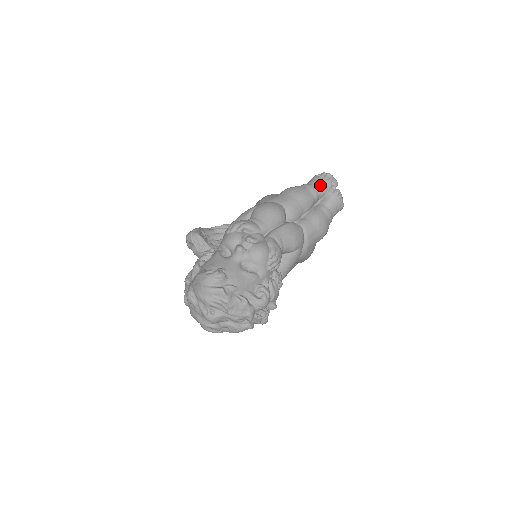
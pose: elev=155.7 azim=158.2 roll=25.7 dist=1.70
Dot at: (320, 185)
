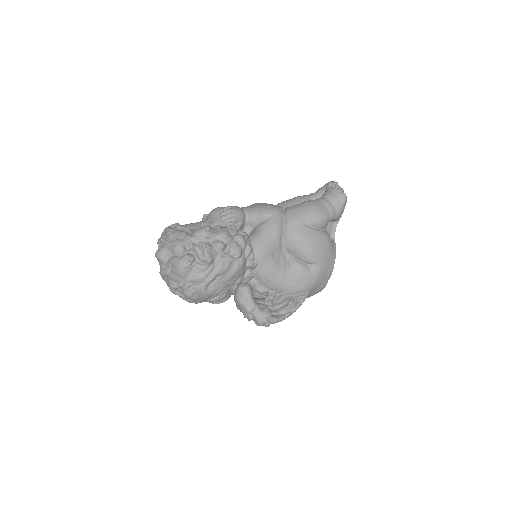
Dot at: (319, 189)
